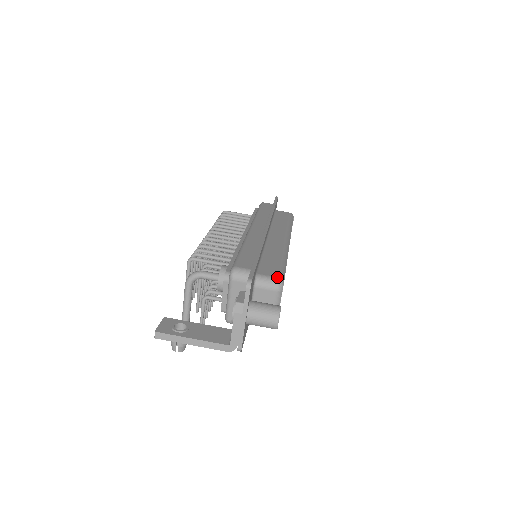
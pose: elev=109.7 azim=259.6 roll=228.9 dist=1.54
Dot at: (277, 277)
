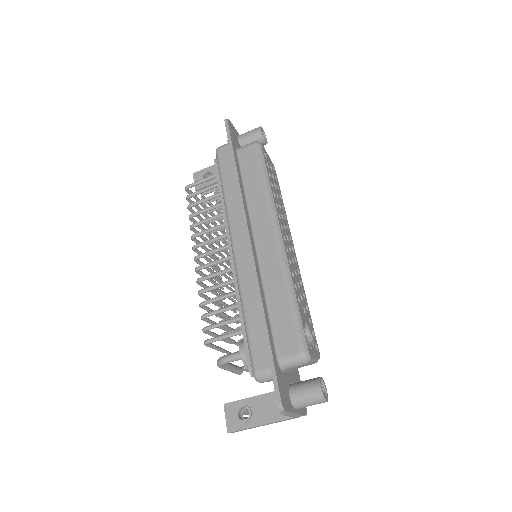
Dot at: (299, 353)
